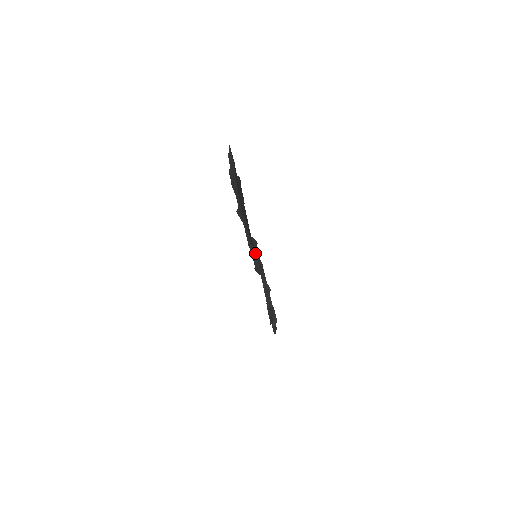
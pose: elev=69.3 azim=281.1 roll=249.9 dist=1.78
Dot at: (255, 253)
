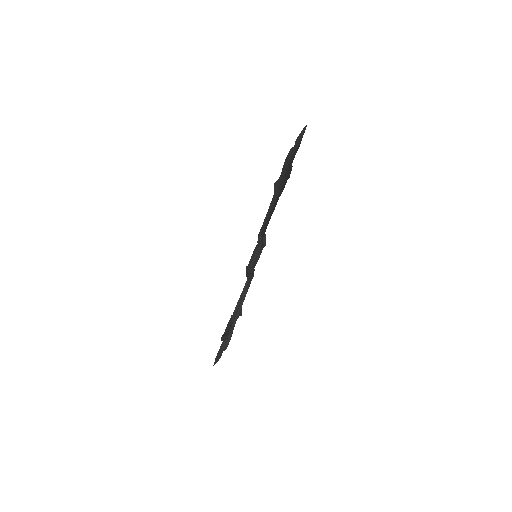
Dot at: (259, 248)
